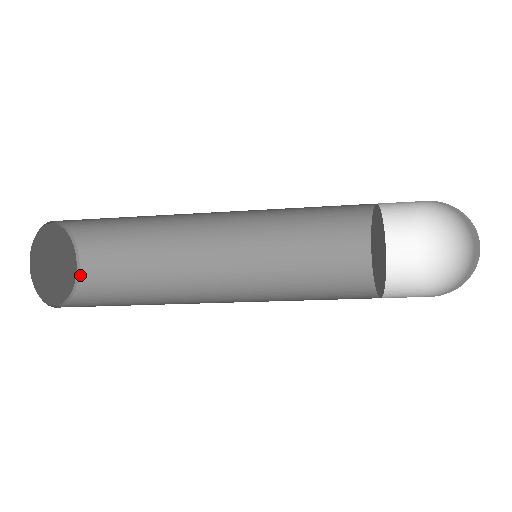
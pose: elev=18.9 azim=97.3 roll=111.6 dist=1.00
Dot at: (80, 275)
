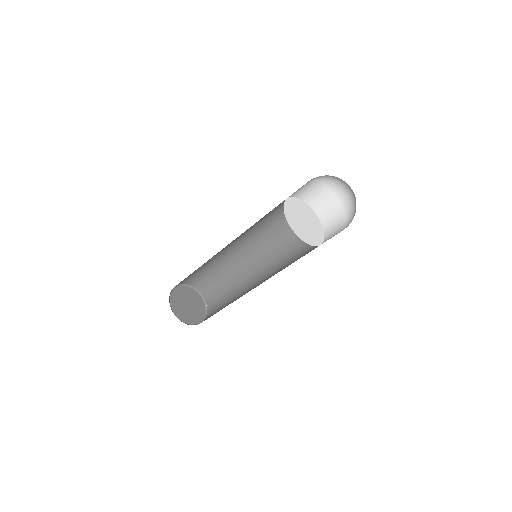
Dot at: (207, 306)
